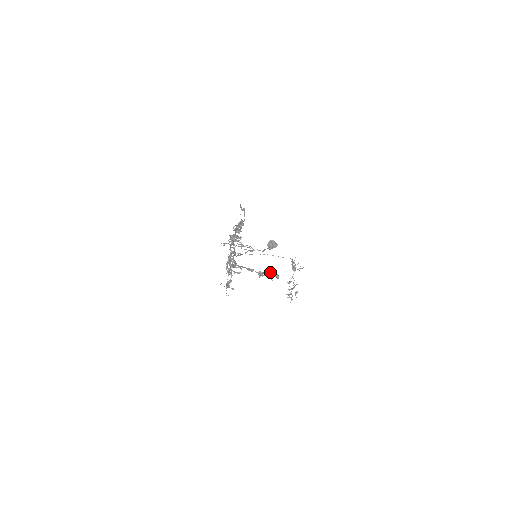
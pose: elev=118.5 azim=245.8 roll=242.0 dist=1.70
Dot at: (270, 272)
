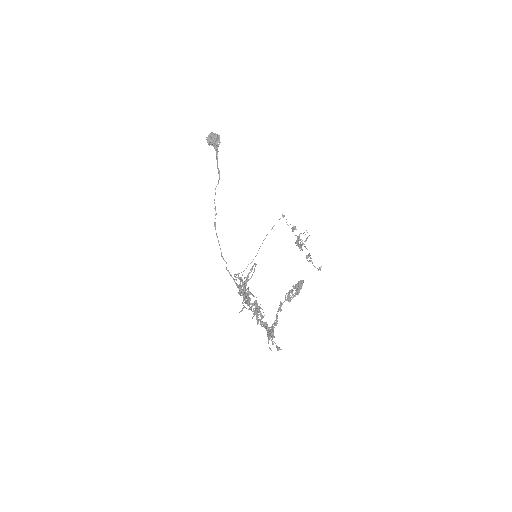
Dot at: (297, 292)
